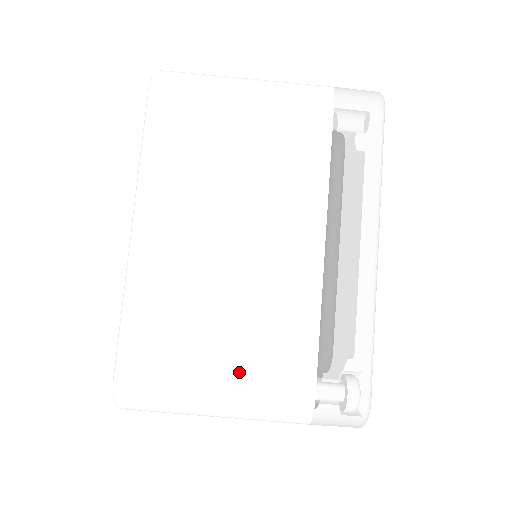
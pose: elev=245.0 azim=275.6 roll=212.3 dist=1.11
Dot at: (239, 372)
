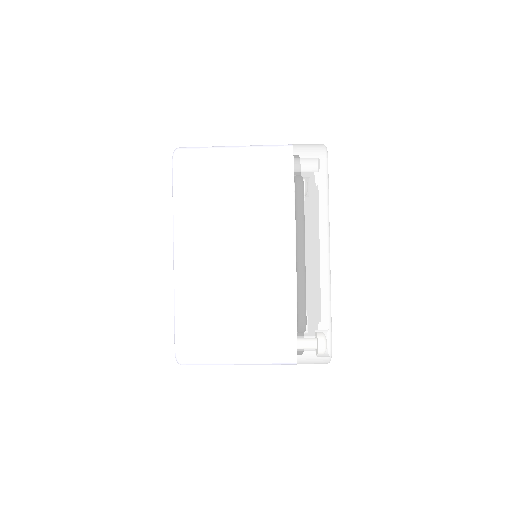
Dot at: (249, 337)
